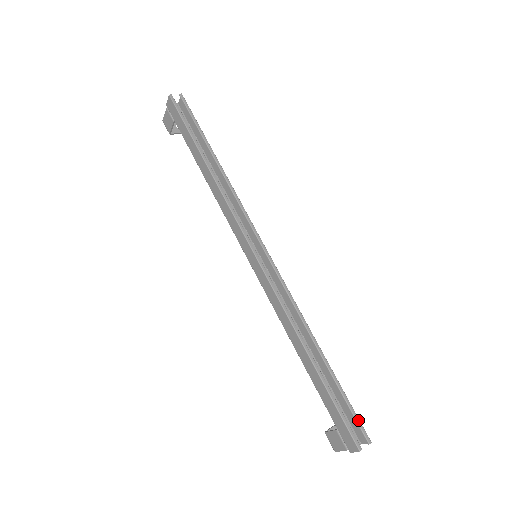
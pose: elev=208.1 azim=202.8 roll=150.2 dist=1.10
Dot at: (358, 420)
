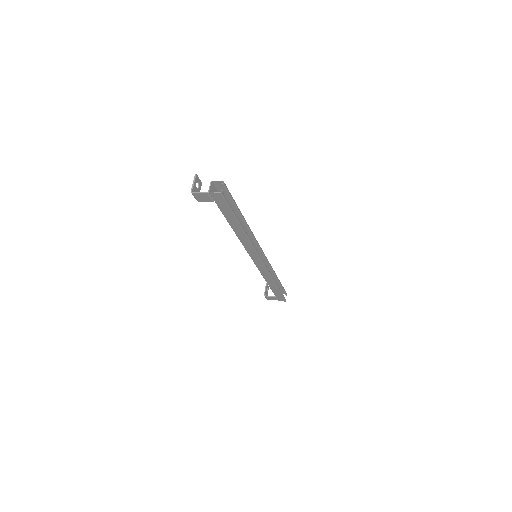
Dot at: (285, 291)
